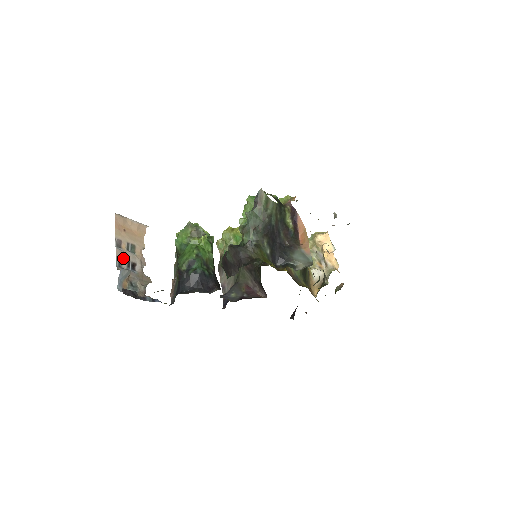
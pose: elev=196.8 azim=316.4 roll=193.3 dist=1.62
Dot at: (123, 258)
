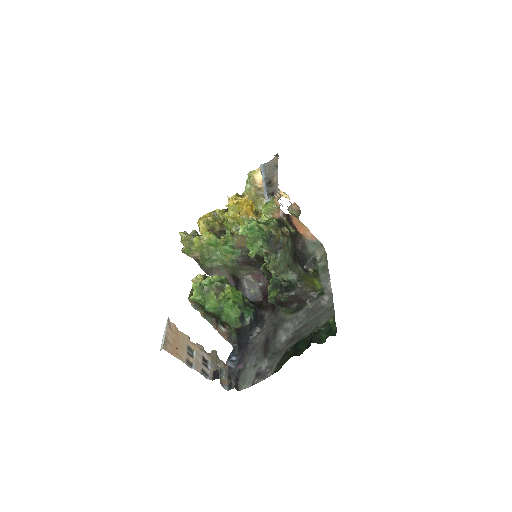
Dot at: (201, 367)
